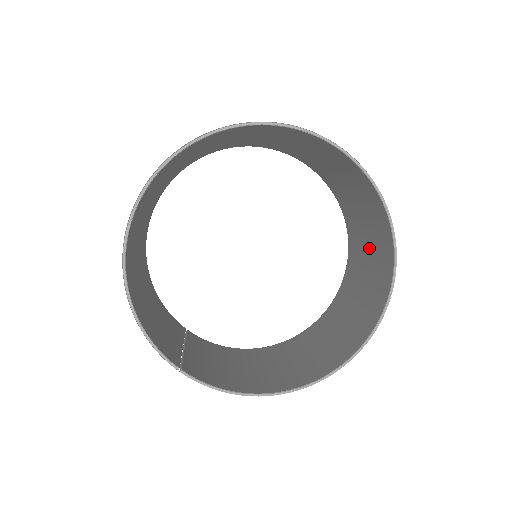
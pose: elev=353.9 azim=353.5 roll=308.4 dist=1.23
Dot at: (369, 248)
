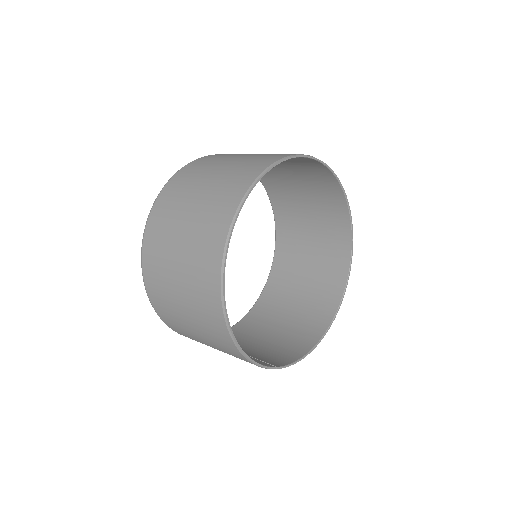
Dot at: (311, 210)
